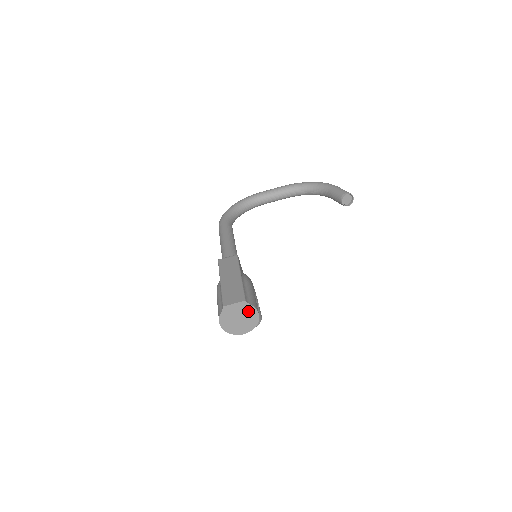
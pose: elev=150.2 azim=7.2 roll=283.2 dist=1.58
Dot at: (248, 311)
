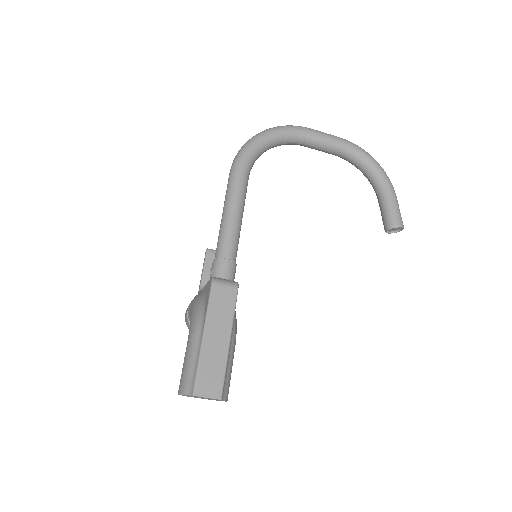
Dot at: occluded
